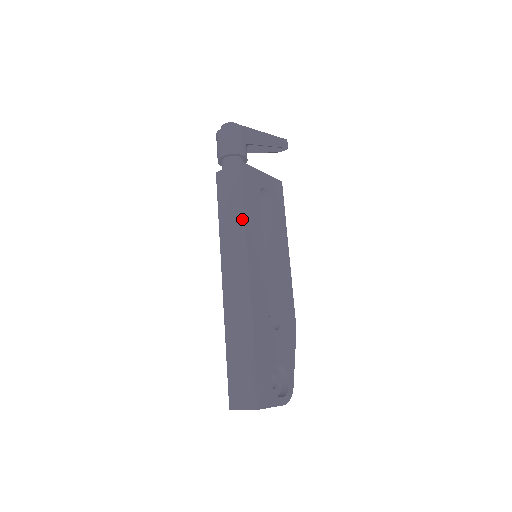
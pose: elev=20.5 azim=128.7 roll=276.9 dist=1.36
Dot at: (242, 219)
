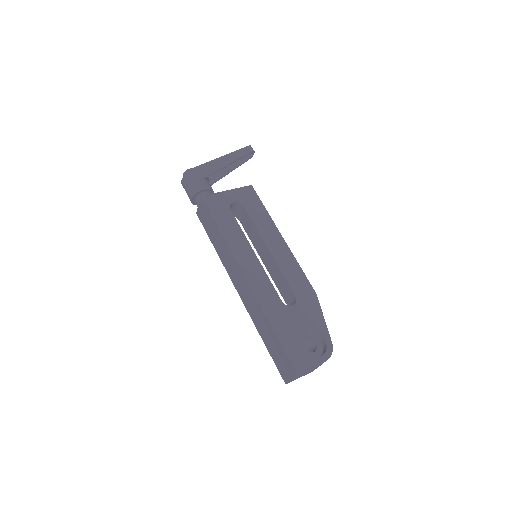
Dot at: (222, 238)
